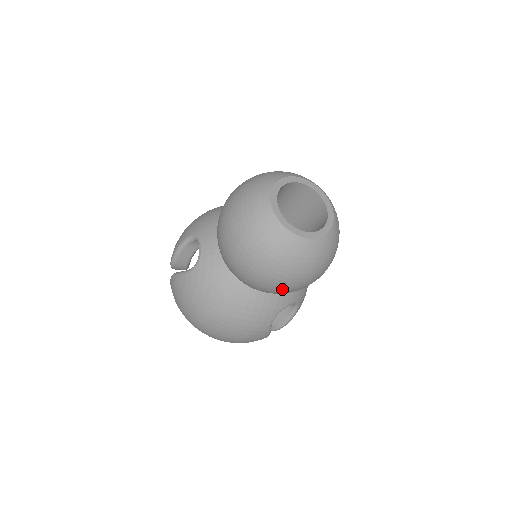
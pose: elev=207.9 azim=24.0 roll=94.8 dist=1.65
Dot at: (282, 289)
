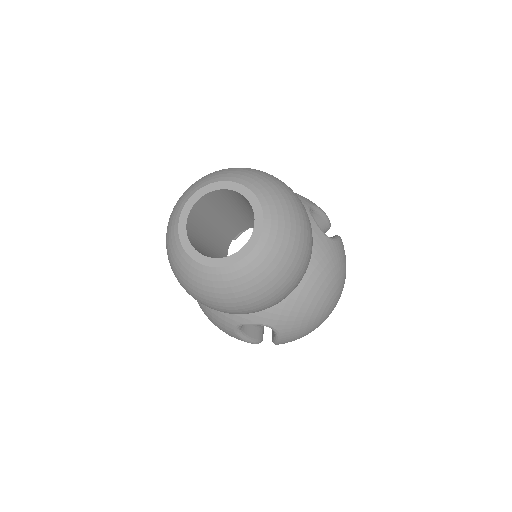
Dot at: occluded
